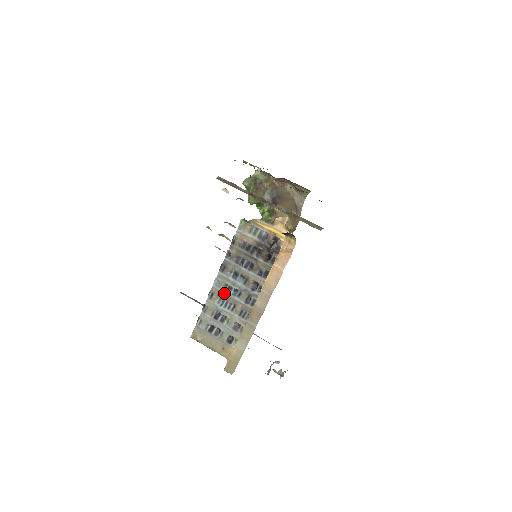
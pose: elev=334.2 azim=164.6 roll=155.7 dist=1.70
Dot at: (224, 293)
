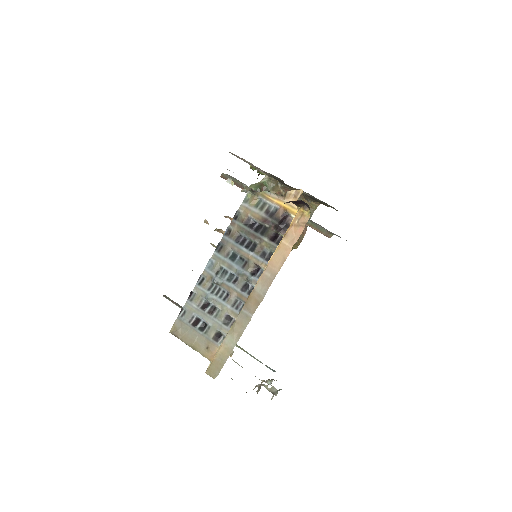
Dot at: (217, 277)
